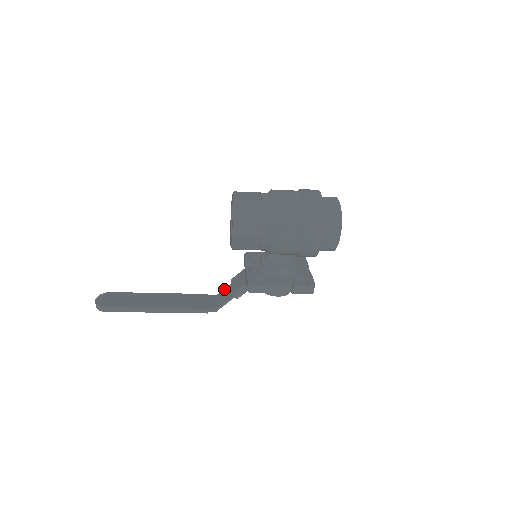
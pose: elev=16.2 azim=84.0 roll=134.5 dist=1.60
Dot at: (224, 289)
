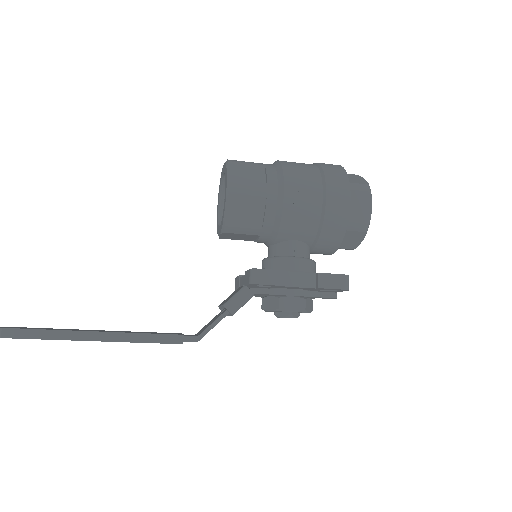
Dot at: occluded
